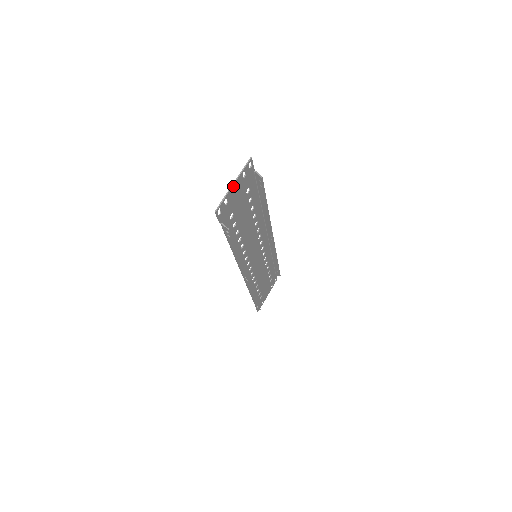
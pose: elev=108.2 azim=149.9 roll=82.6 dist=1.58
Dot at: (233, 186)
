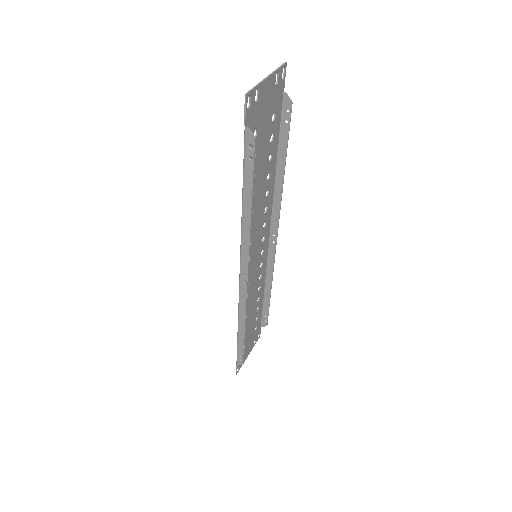
Dot at: (266, 80)
